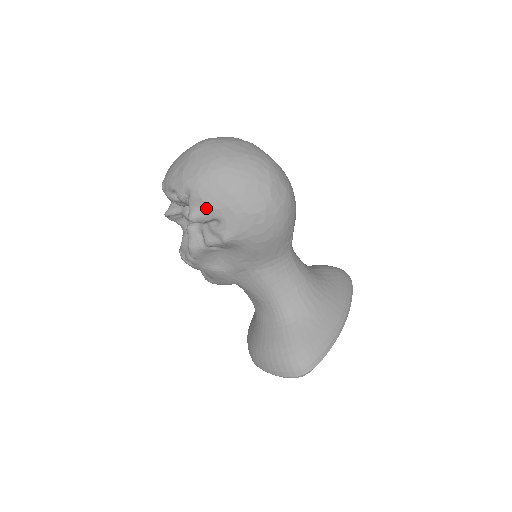
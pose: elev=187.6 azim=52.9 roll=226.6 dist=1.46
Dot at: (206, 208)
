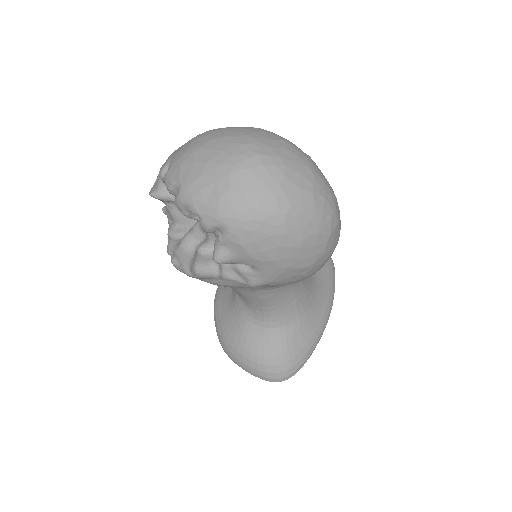
Dot at: (243, 256)
